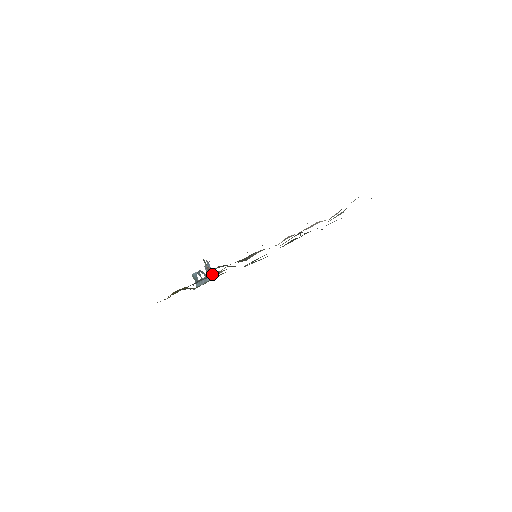
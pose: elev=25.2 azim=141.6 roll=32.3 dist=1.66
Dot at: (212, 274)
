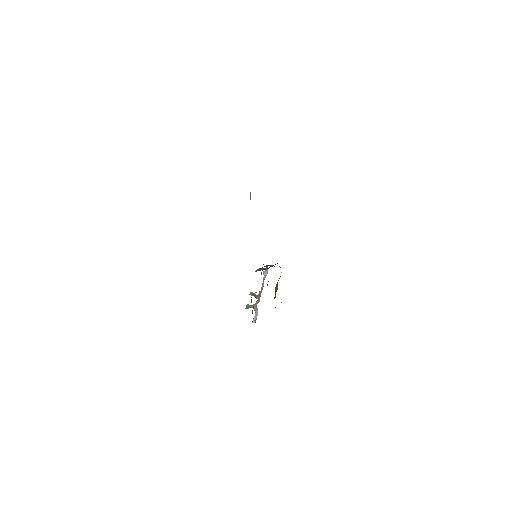
Dot at: occluded
